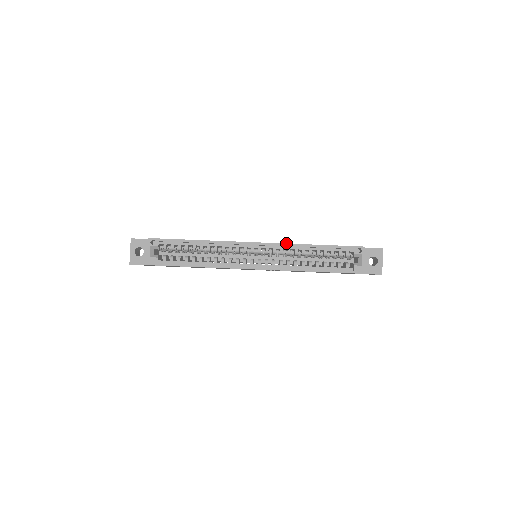
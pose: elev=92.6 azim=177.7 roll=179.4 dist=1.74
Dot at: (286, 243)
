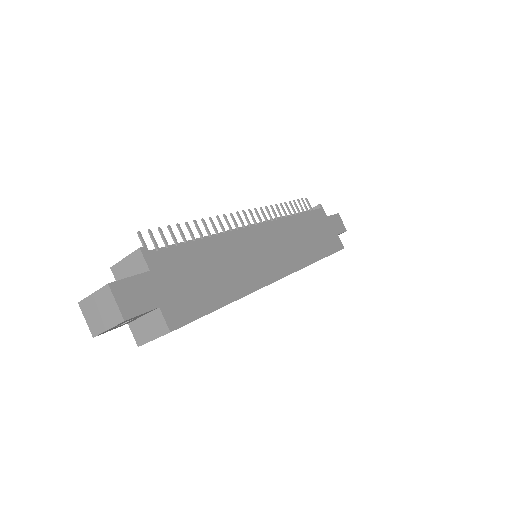
Dot at: occluded
